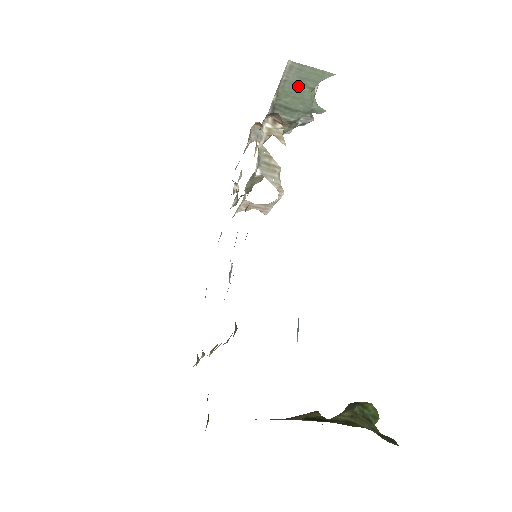
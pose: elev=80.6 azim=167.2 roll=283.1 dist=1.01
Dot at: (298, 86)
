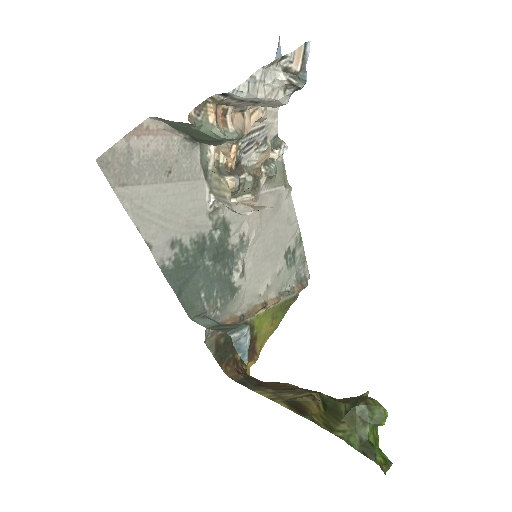
Dot at: (185, 128)
